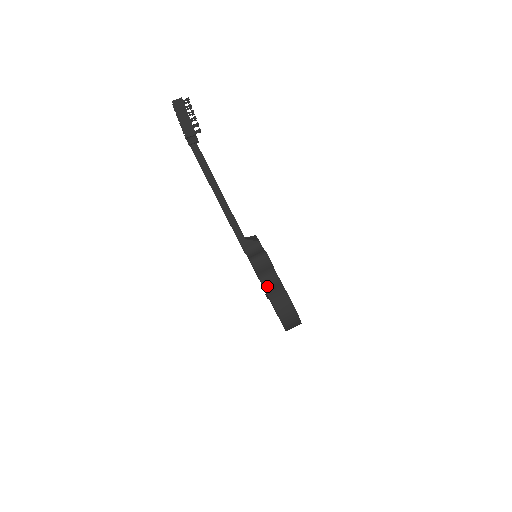
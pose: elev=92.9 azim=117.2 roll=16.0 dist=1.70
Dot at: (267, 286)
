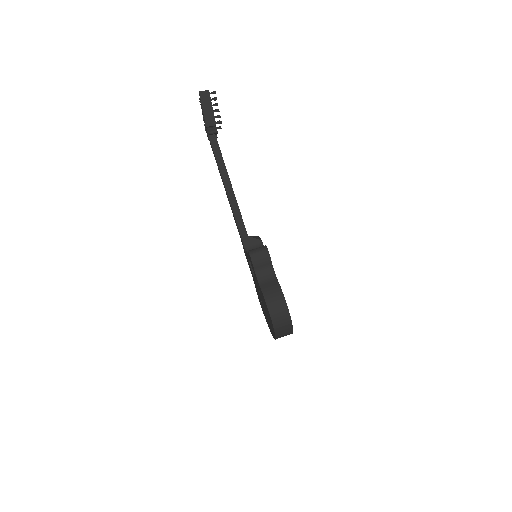
Dot at: (263, 283)
